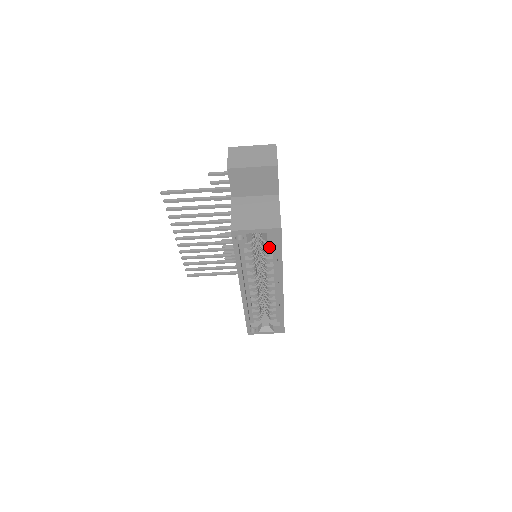
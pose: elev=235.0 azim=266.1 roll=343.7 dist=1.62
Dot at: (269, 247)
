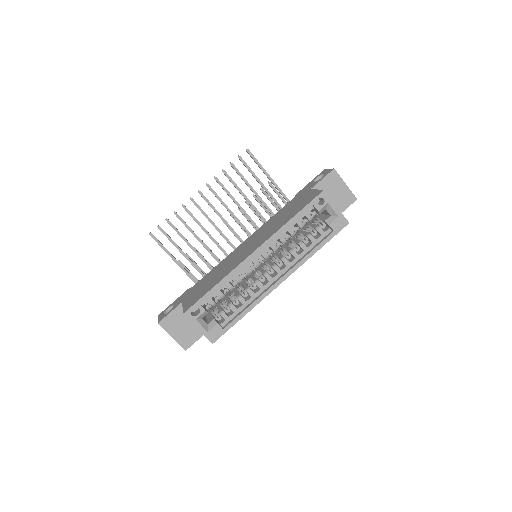
Dot at: (313, 237)
